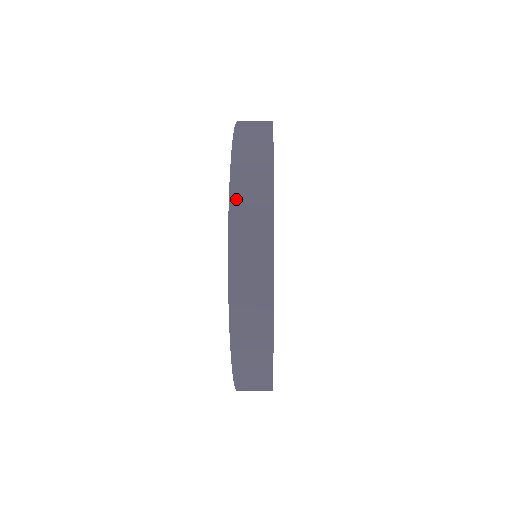
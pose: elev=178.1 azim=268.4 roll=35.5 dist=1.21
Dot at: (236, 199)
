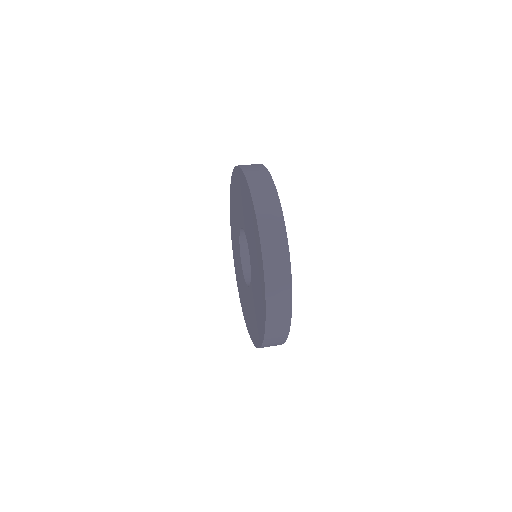
Dot at: (256, 198)
